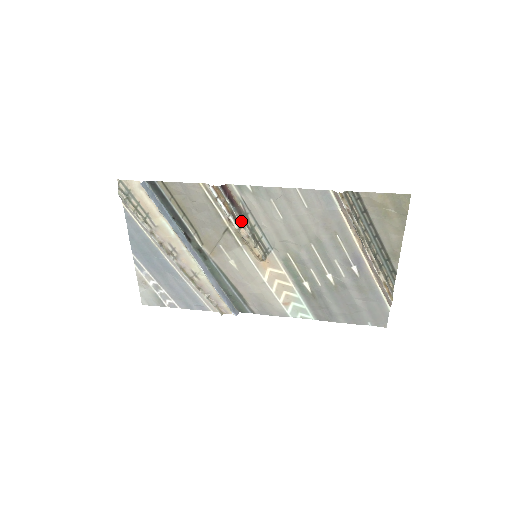
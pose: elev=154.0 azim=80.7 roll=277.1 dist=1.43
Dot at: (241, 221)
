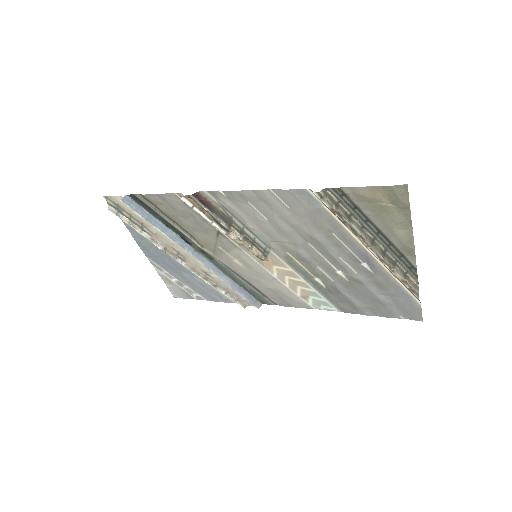
Dot at: (226, 226)
